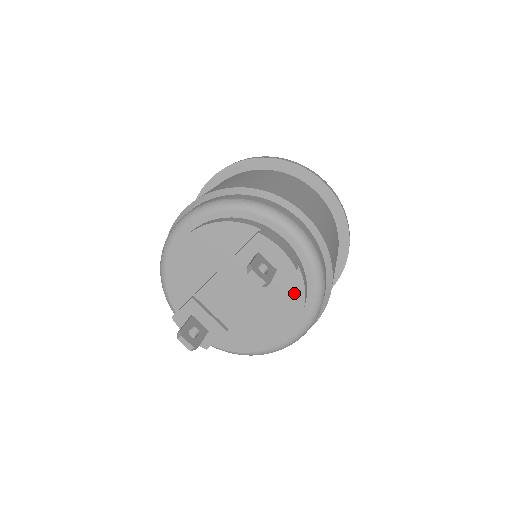
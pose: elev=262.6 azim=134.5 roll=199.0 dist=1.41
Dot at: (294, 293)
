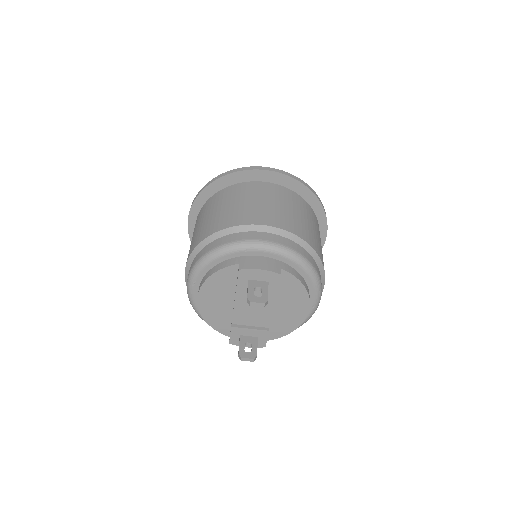
Dot at: (292, 284)
